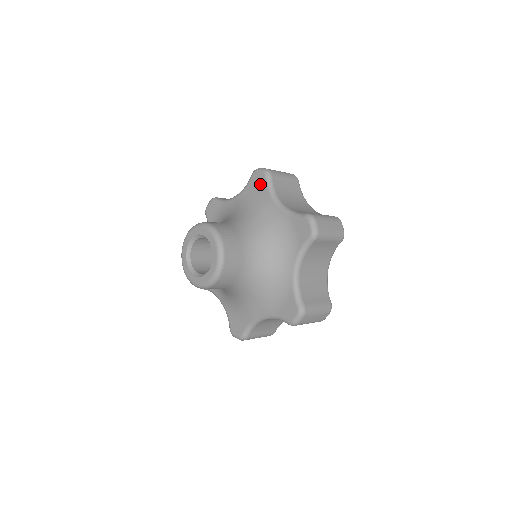
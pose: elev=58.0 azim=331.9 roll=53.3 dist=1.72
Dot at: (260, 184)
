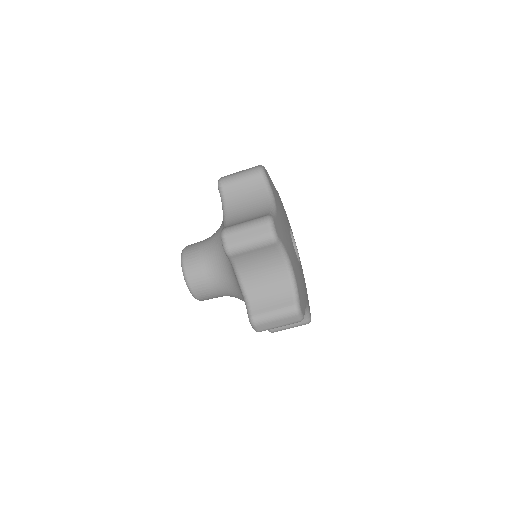
Dot at: occluded
